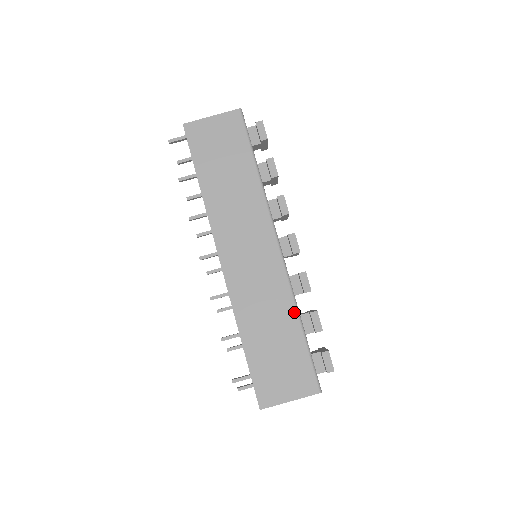
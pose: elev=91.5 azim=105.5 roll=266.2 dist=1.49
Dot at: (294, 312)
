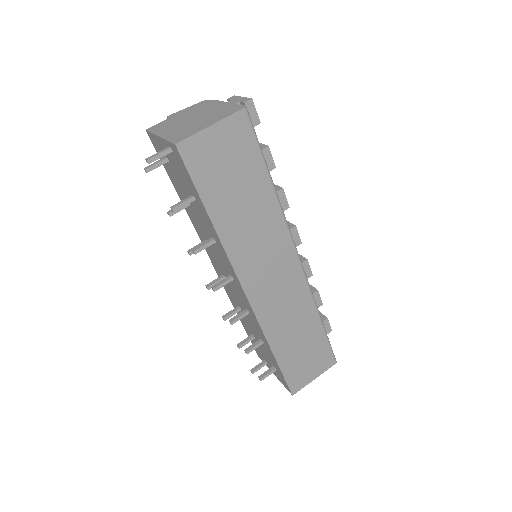
Dot at: (315, 313)
